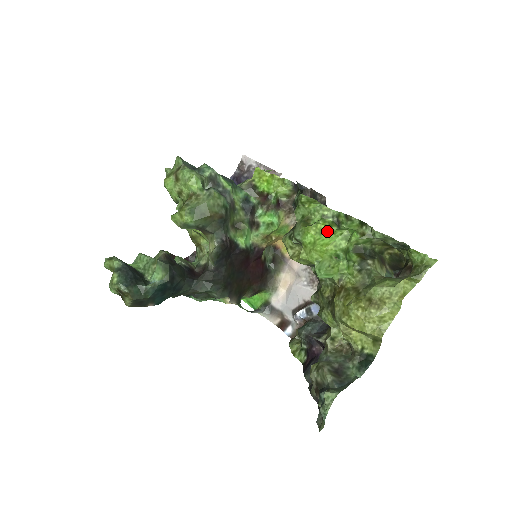
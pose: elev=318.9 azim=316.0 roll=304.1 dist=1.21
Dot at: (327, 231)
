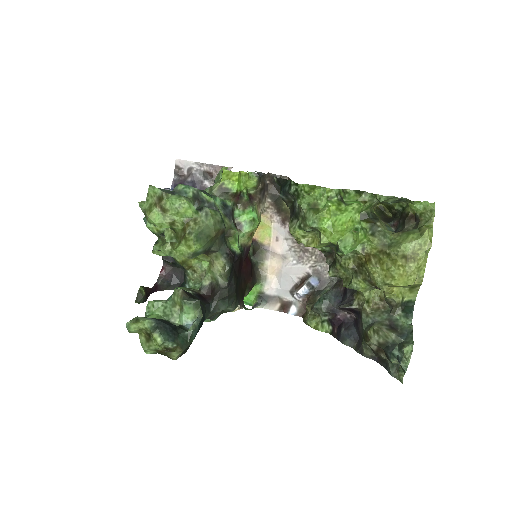
Dot at: (339, 210)
